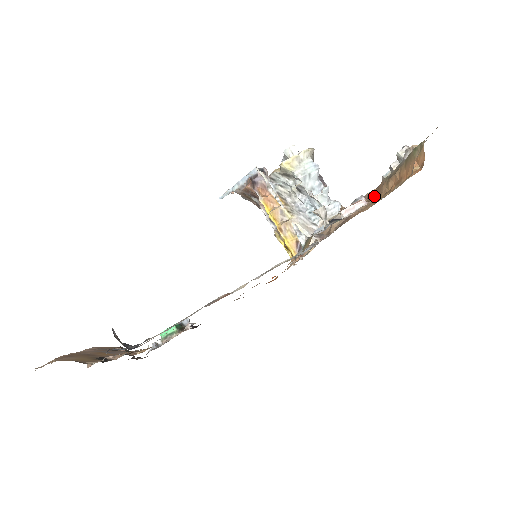
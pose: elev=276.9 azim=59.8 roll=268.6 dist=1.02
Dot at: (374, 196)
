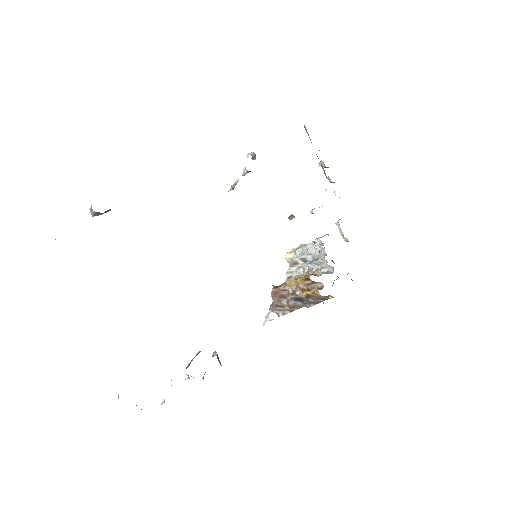
Dot at: occluded
